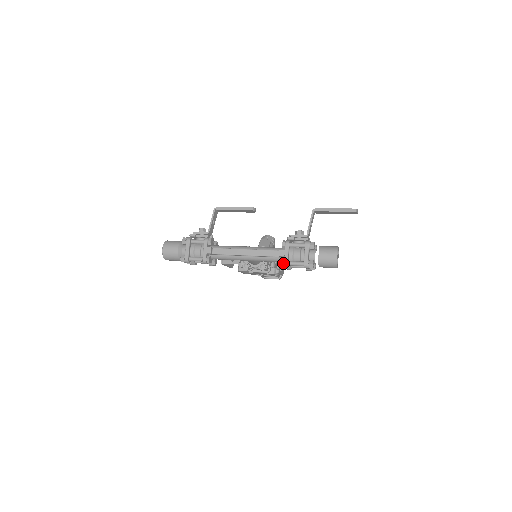
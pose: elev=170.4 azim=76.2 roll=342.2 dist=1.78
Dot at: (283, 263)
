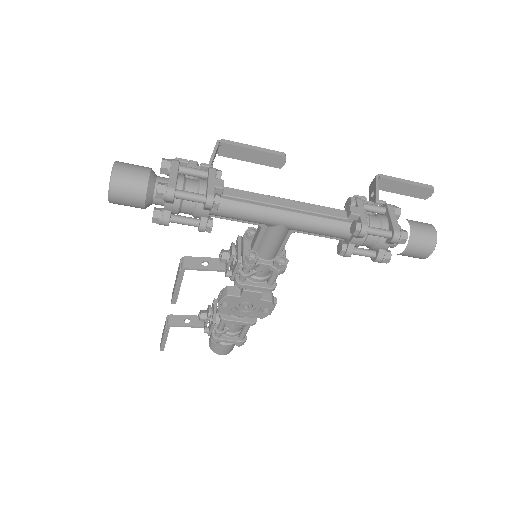
Dot at: (360, 224)
